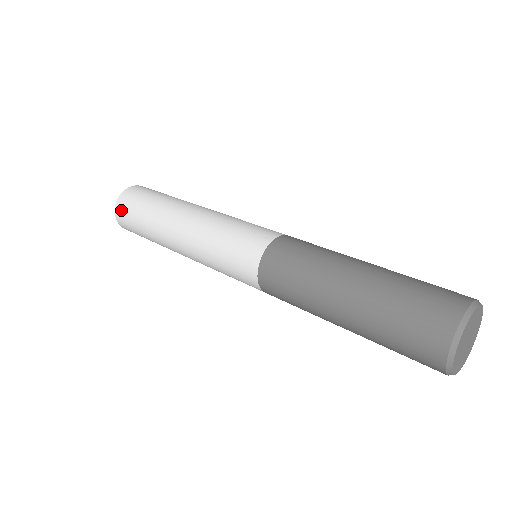
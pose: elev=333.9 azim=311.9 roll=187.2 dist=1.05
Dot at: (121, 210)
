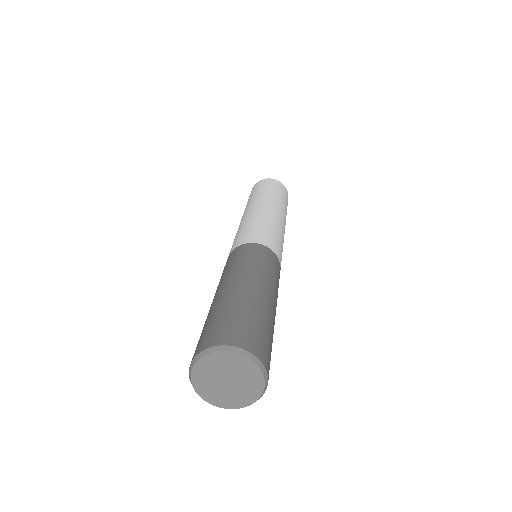
Dot at: occluded
